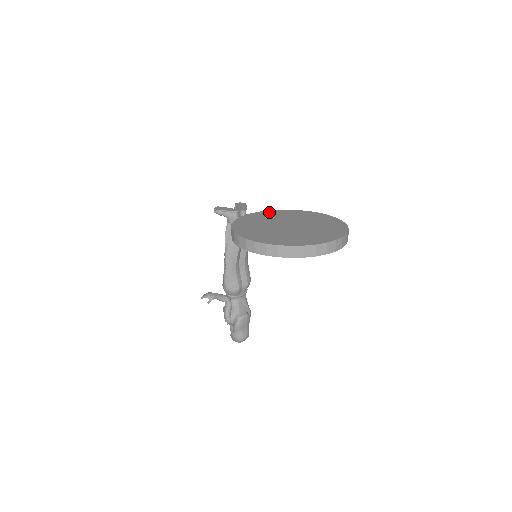
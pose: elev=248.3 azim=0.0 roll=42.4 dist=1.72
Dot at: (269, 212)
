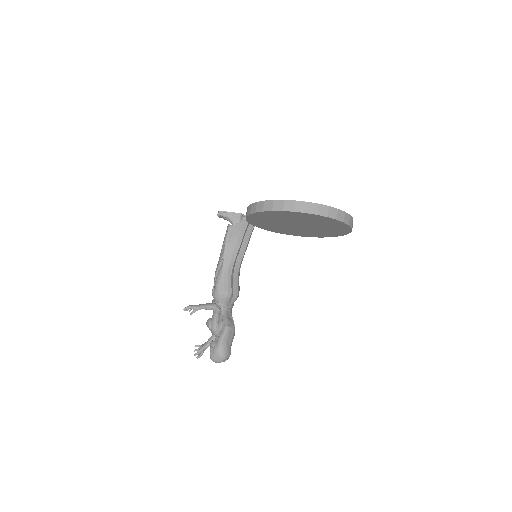
Dot at: occluded
